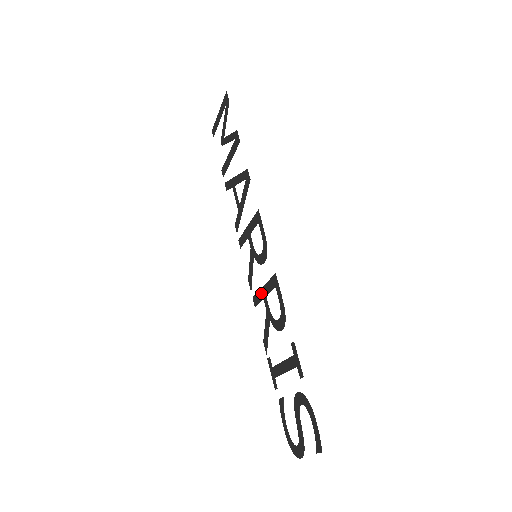
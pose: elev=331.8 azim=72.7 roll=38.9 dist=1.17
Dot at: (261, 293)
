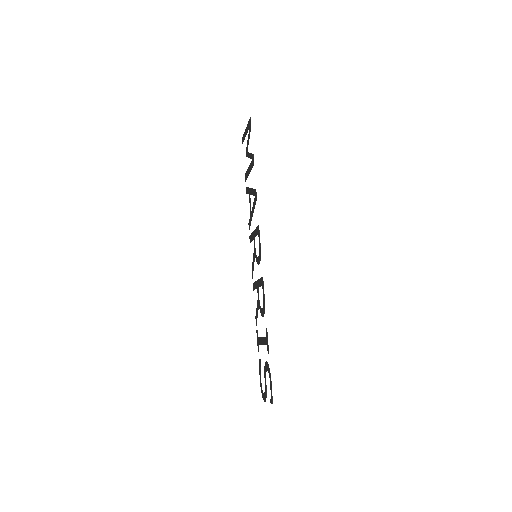
Dot at: (256, 284)
